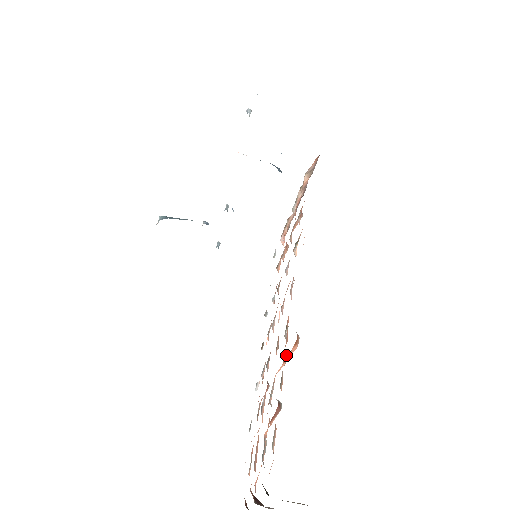
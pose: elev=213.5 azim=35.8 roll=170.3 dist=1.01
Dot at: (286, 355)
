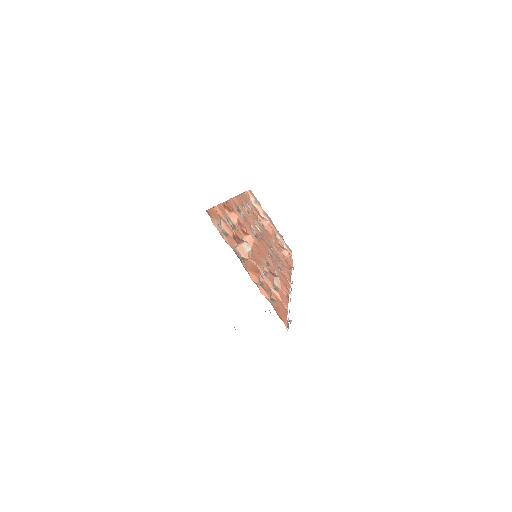
Dot at: (247, 233)
